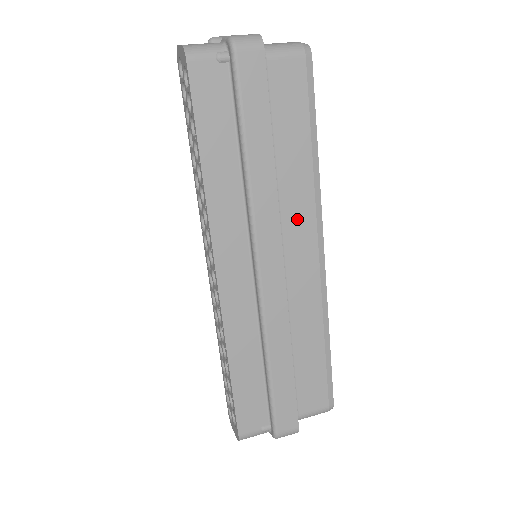
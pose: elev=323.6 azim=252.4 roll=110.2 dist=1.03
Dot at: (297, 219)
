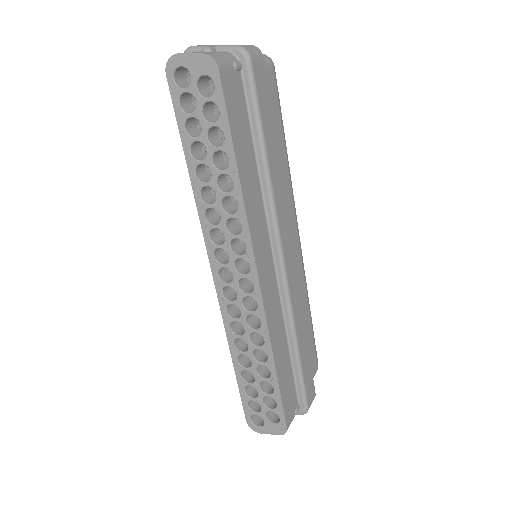
Dot at: occluded
